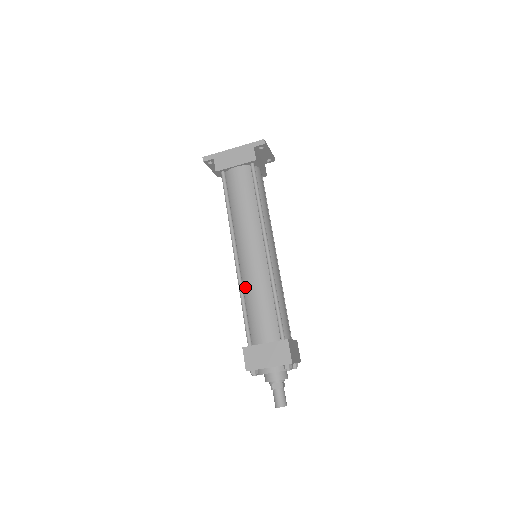
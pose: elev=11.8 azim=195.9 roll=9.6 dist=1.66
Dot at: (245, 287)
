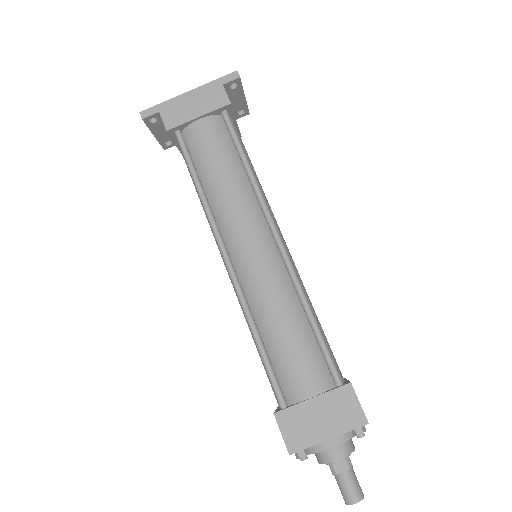
Dot at: (254, 308)
